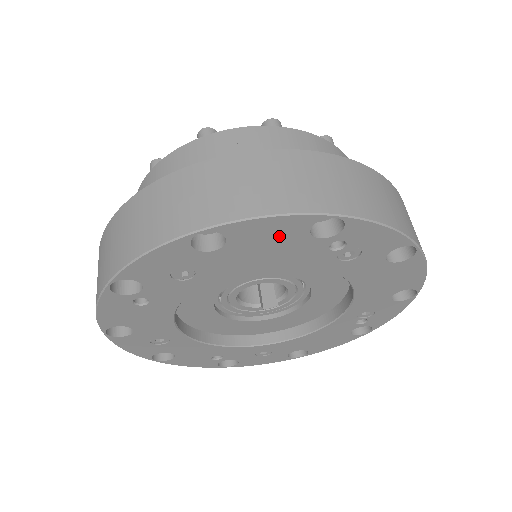
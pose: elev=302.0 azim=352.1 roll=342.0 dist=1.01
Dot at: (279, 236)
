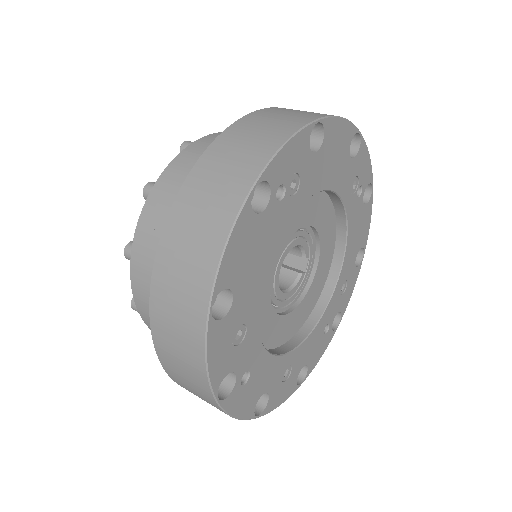
Dot at: (247, 242)
